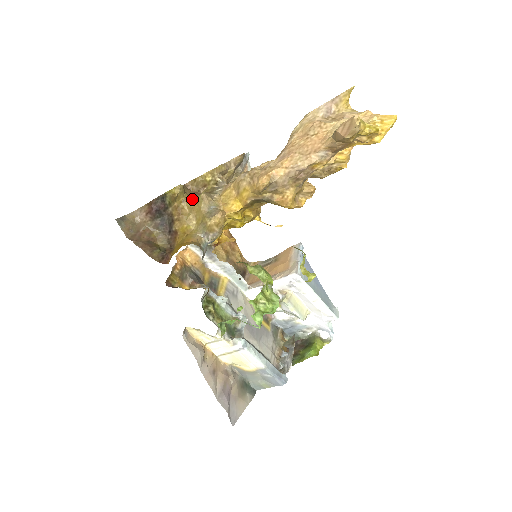
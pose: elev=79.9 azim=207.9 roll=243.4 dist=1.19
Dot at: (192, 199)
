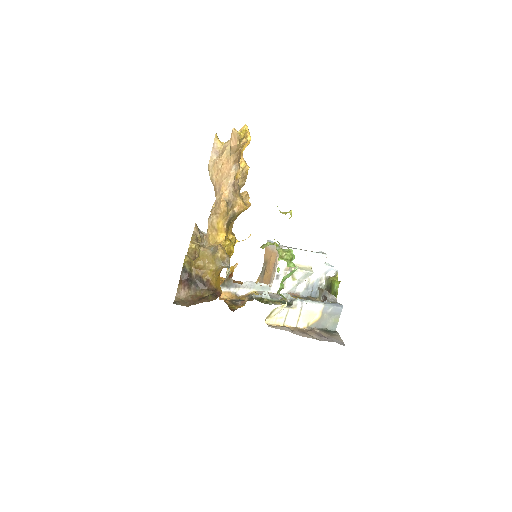
Dot at: (198, 258)
